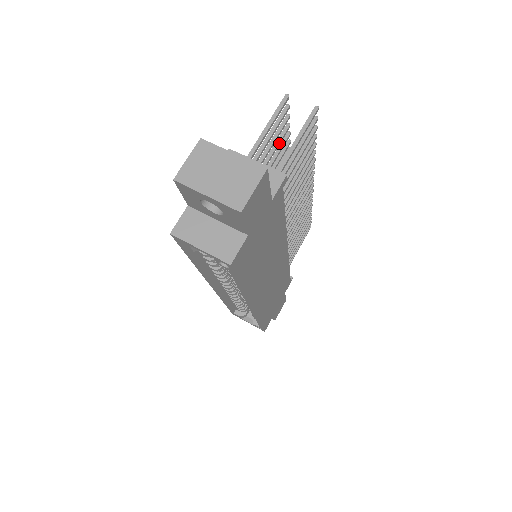
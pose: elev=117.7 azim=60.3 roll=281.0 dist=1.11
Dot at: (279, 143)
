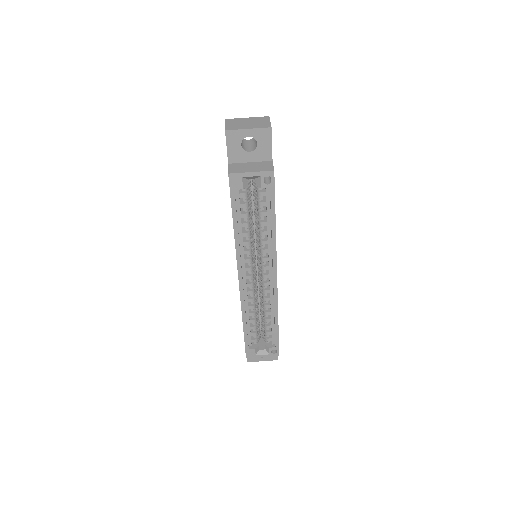
Dot at: occluded
